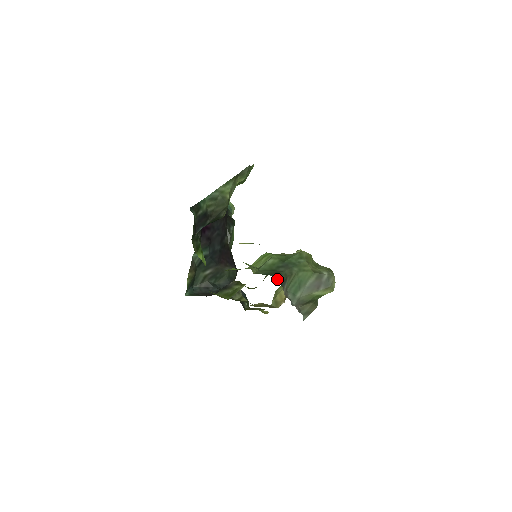
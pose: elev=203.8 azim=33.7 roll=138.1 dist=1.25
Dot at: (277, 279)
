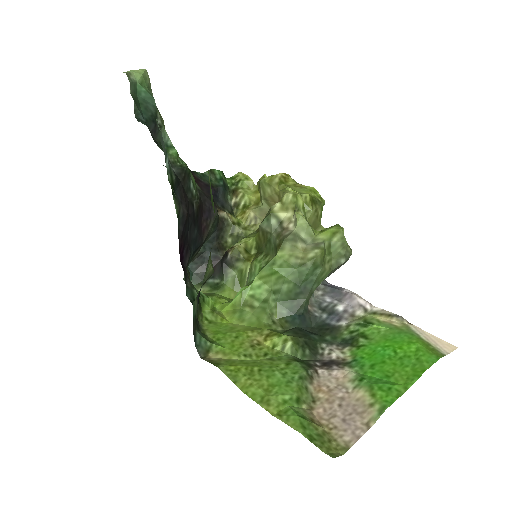
Dot at: (302, 315)
